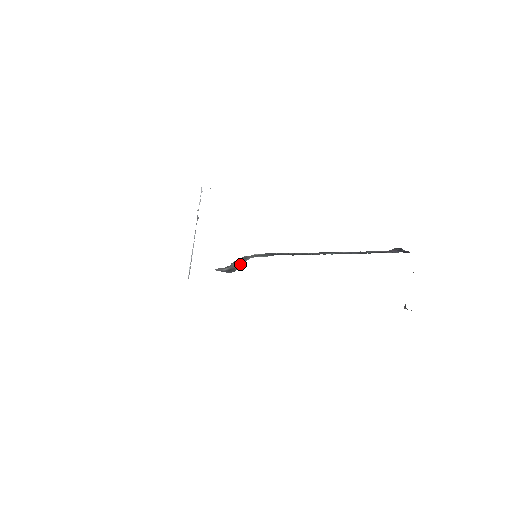
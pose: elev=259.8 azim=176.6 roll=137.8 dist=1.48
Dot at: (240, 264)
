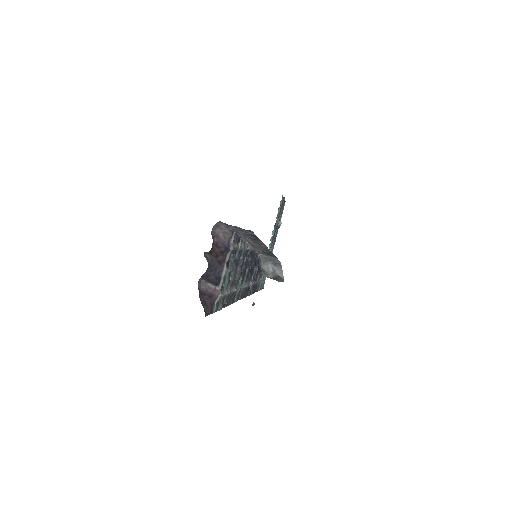
Dot at: (279, 271)
